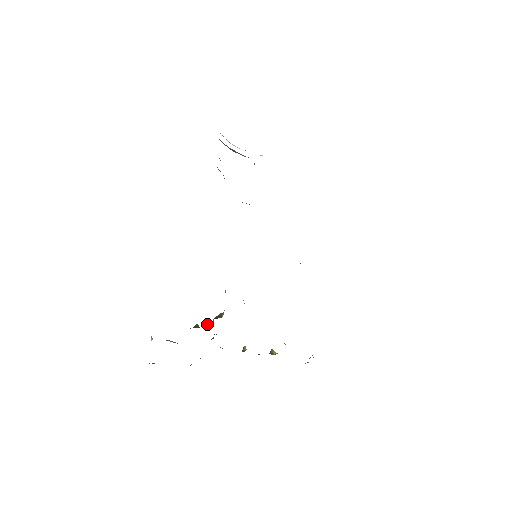
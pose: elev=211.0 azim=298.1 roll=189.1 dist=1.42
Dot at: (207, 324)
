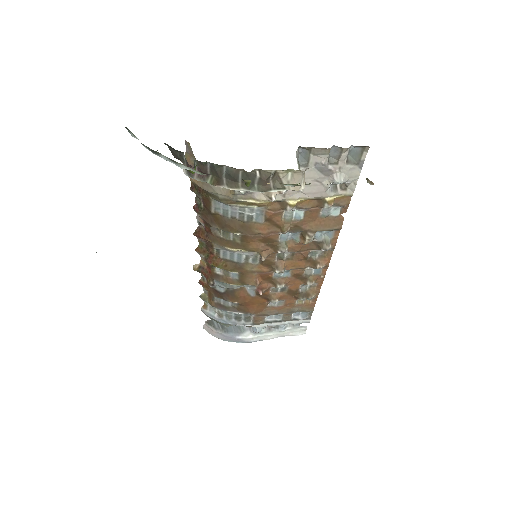
Dot at: (169, 148)
